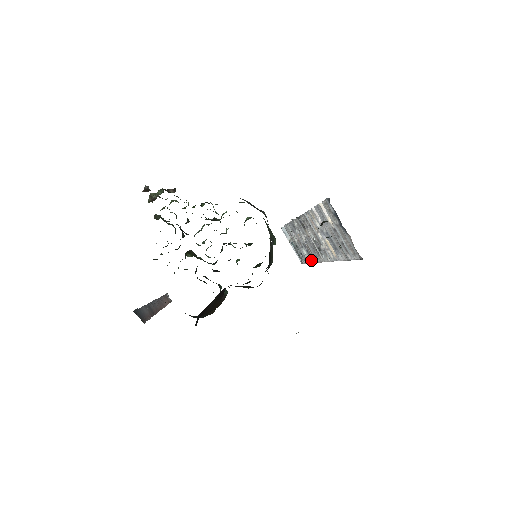
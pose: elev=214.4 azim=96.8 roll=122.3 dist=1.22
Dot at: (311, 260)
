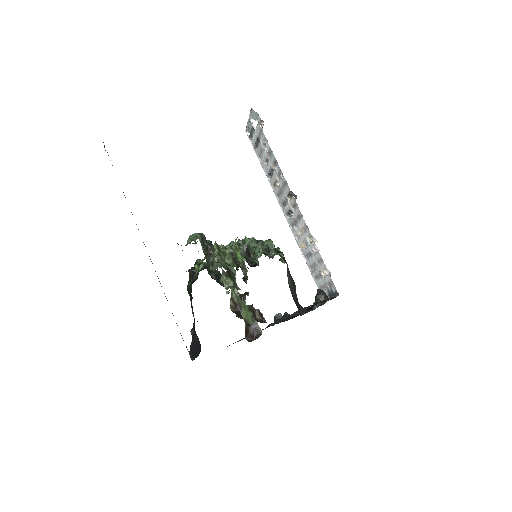
Dot at: (266, 174)
